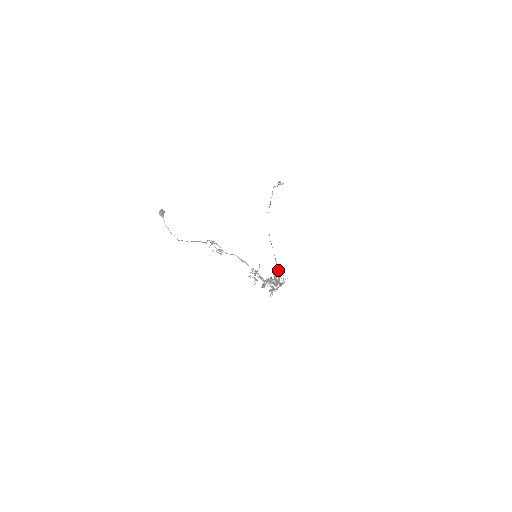
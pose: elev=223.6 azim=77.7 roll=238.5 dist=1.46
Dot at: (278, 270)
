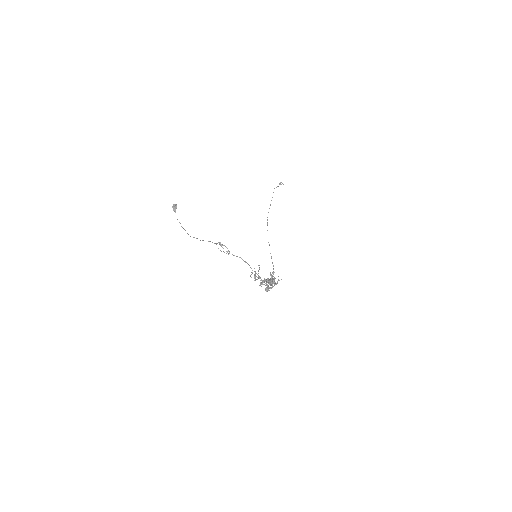
Dot at: (273, 269)
